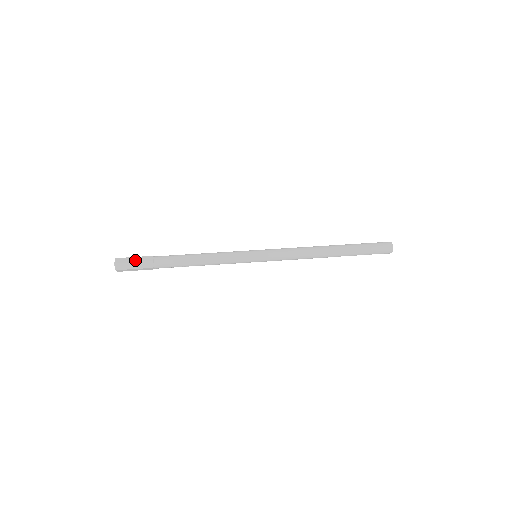
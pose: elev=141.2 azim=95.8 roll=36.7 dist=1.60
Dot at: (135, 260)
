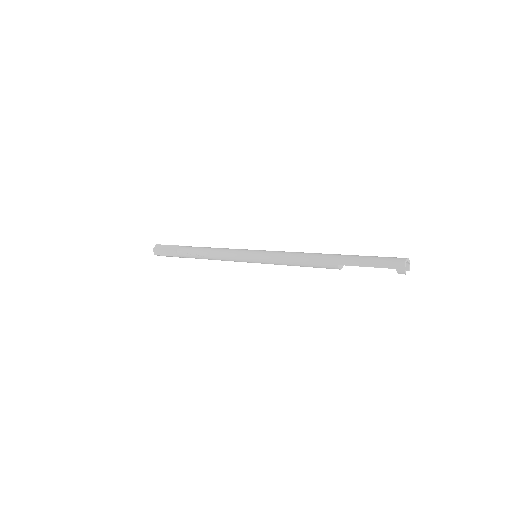
Dot at: (170, 245)
